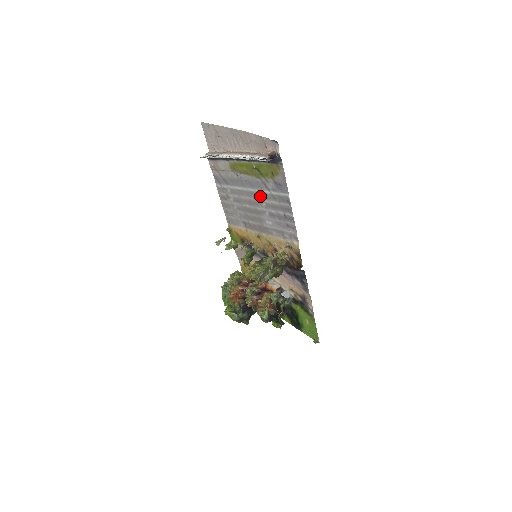
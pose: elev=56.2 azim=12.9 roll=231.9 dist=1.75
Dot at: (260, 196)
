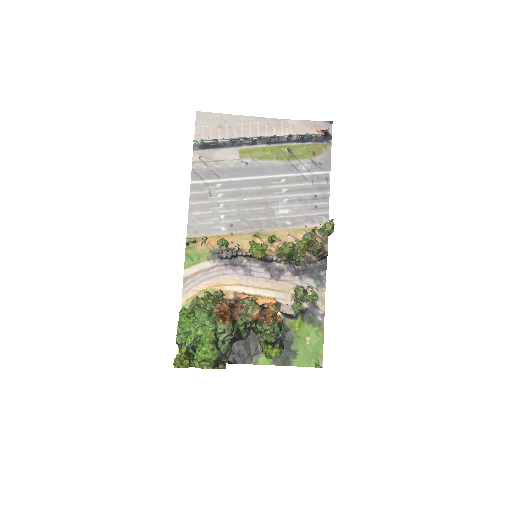
Dot at: (282, 181)
